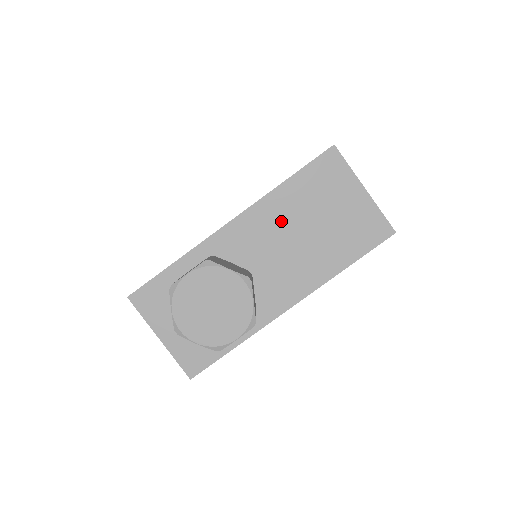
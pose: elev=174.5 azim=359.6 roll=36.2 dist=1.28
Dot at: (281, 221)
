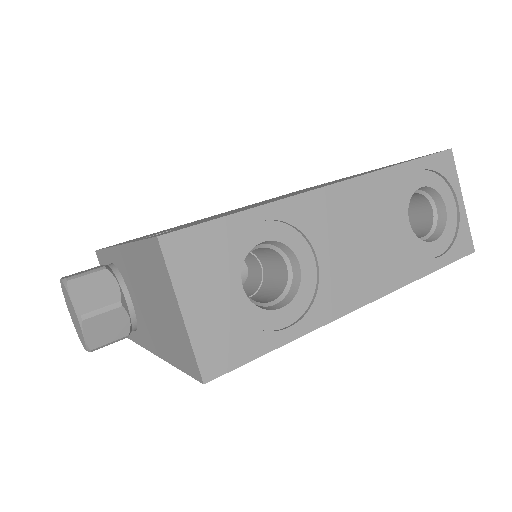
Dot at: (139, 277)
